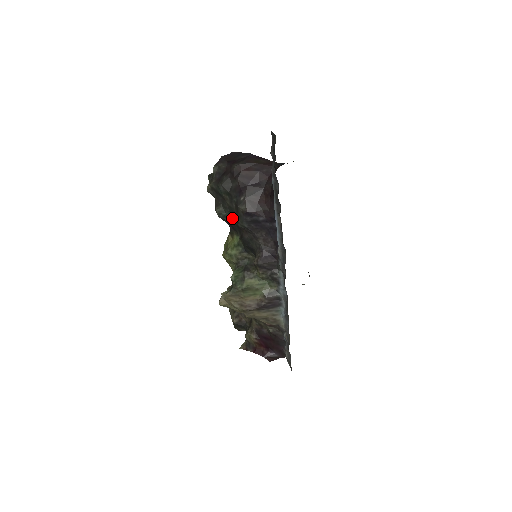
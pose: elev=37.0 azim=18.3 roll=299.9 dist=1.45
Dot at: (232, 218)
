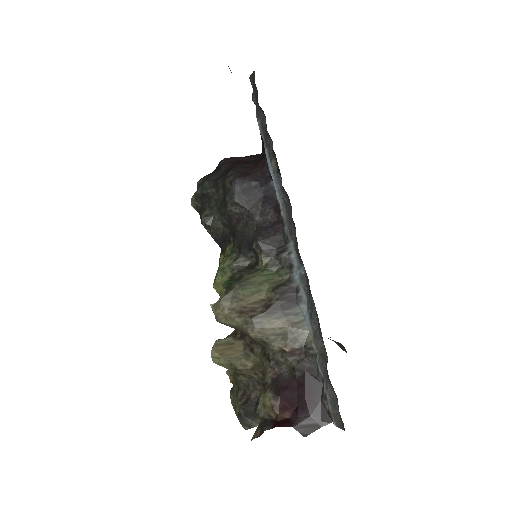
Dot at: (221, 217)
